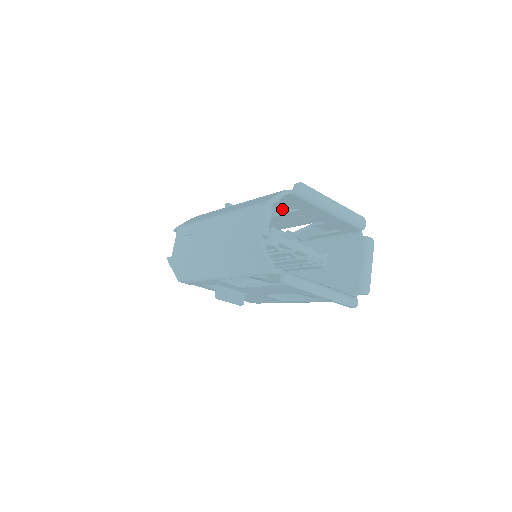
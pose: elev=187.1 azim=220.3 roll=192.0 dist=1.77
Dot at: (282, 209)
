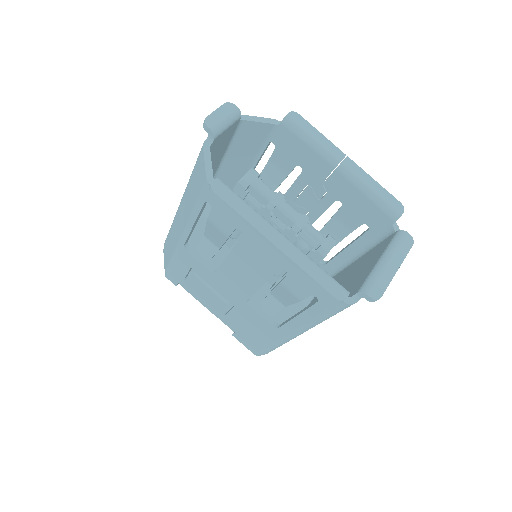
Dot at: (284, 172)
